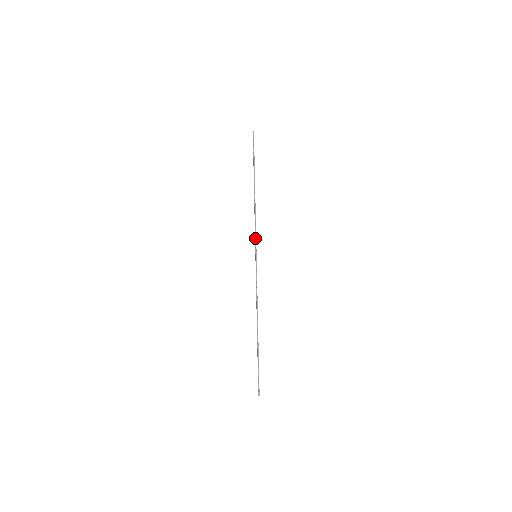
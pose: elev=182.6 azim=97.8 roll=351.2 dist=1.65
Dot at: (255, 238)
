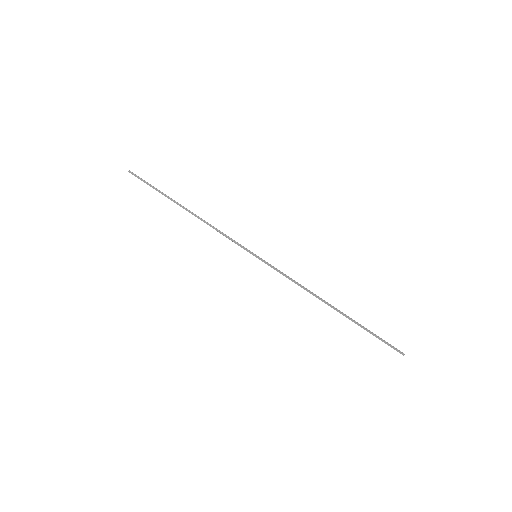
Dot at: (237, 243)
